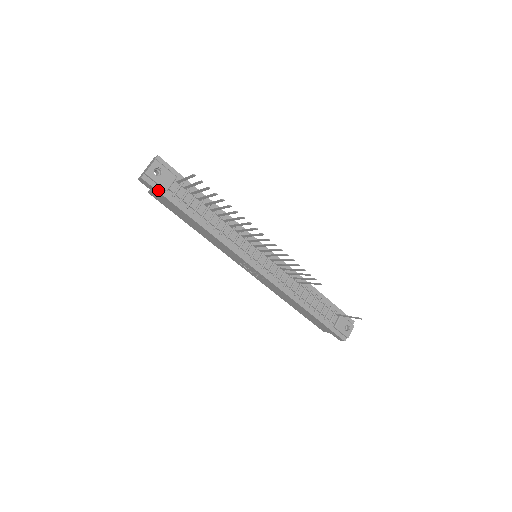
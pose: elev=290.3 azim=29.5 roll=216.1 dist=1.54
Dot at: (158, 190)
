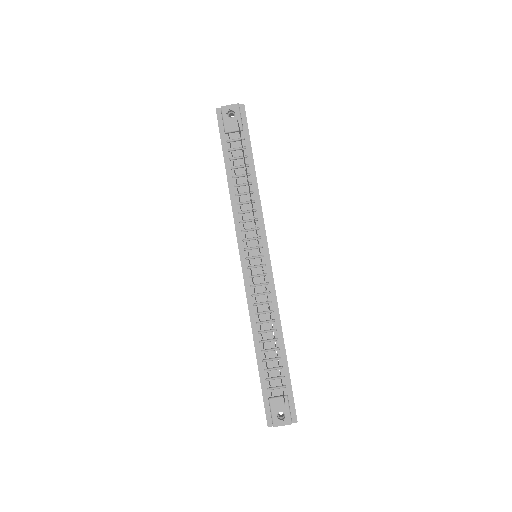
Dot at: (220, 128)
